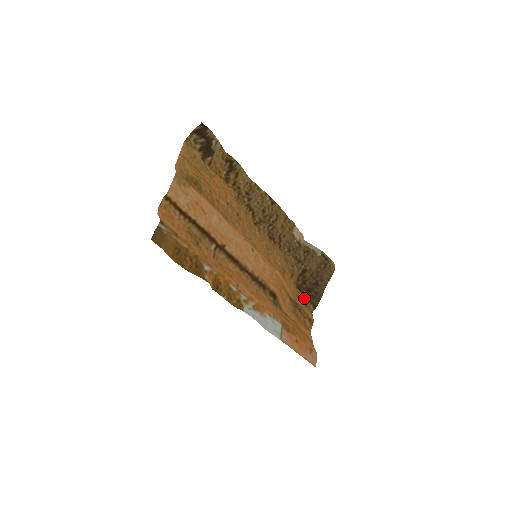
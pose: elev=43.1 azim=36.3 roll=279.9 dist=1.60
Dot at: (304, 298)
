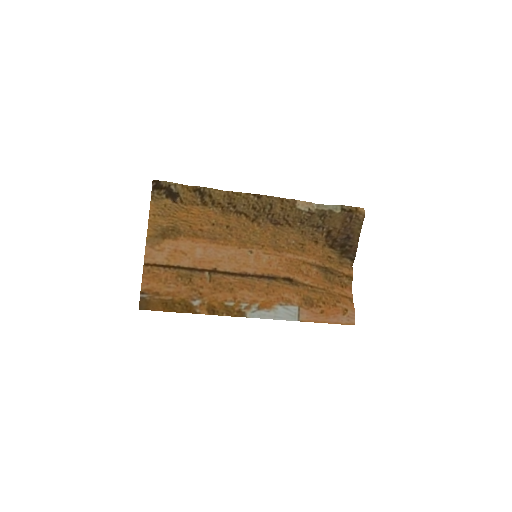
Dot at: (339, 255)
